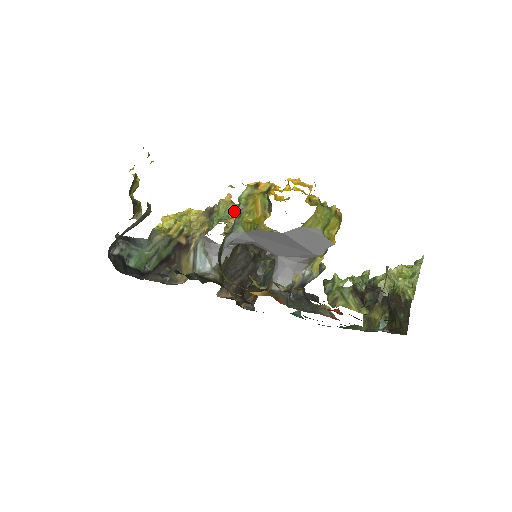
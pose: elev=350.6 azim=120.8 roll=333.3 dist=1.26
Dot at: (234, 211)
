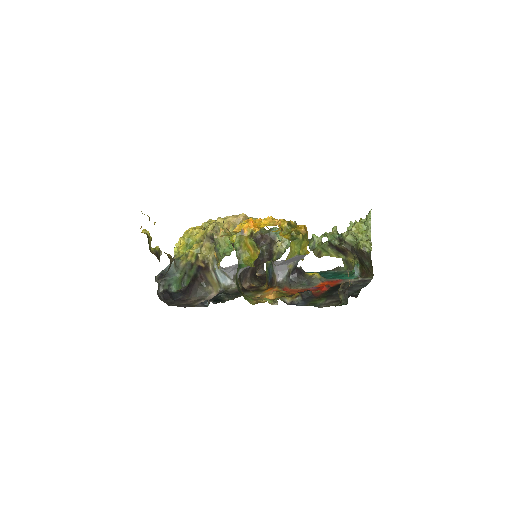
Dot at: (226, 227)
